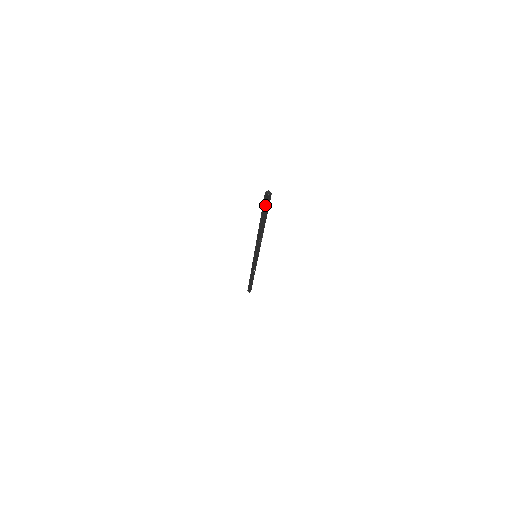
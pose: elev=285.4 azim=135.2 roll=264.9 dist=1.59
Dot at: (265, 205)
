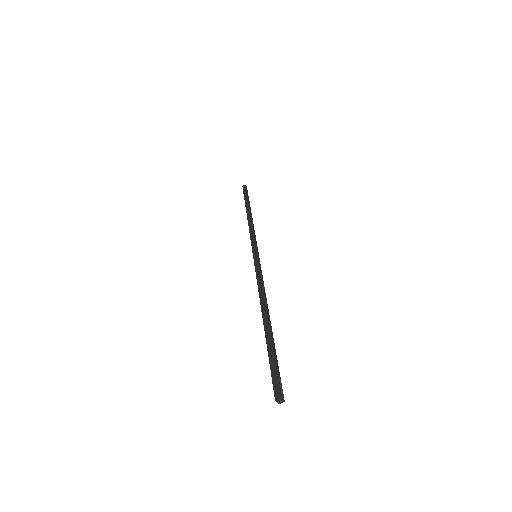
Dot at: (273, 377)
